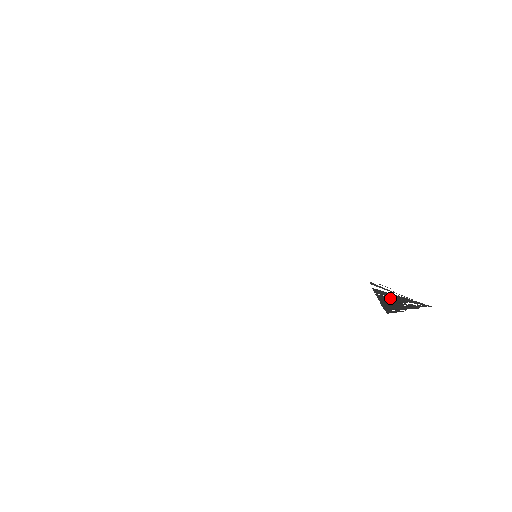
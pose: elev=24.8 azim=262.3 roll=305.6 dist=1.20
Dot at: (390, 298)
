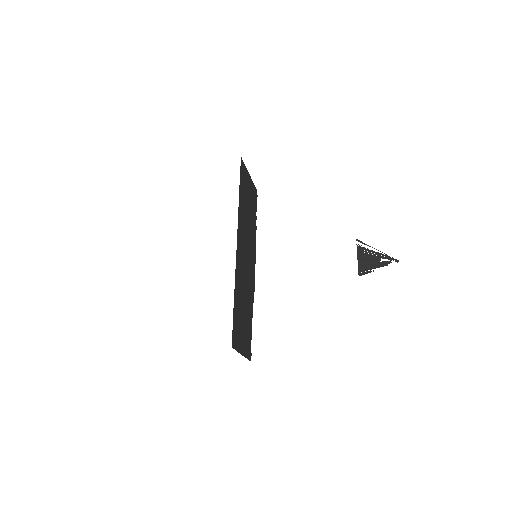
Dot at: (368, 256)
